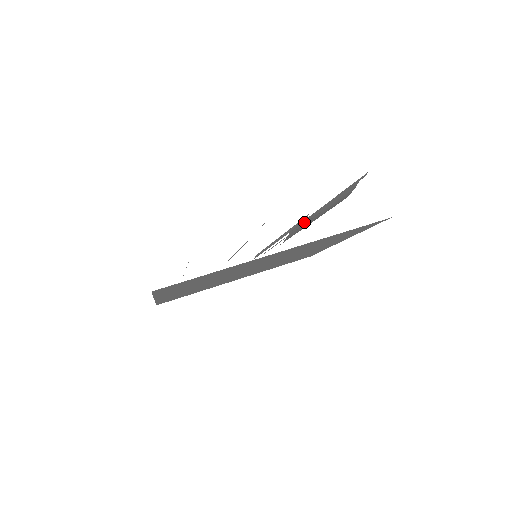
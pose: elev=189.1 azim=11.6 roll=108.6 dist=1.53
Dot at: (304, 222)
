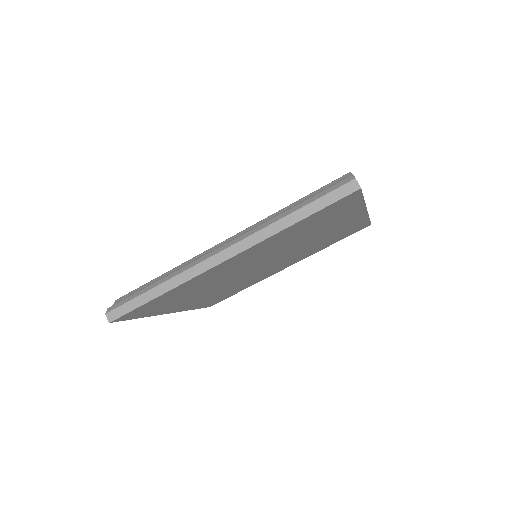
Dot at: occluded
